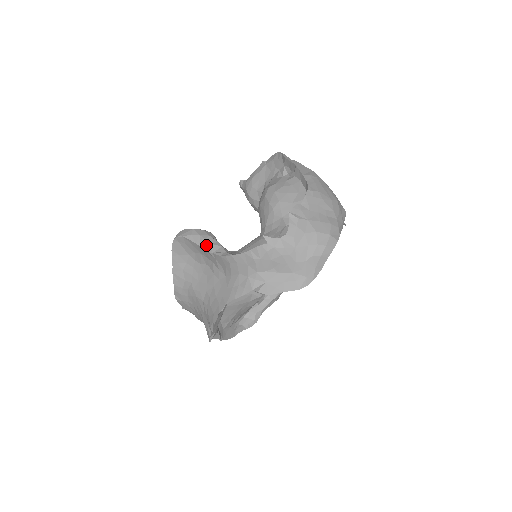
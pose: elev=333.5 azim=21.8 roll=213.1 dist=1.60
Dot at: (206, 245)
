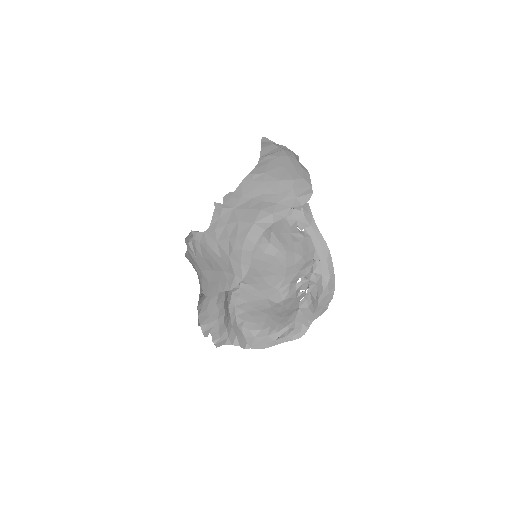
Dot at: occluded
